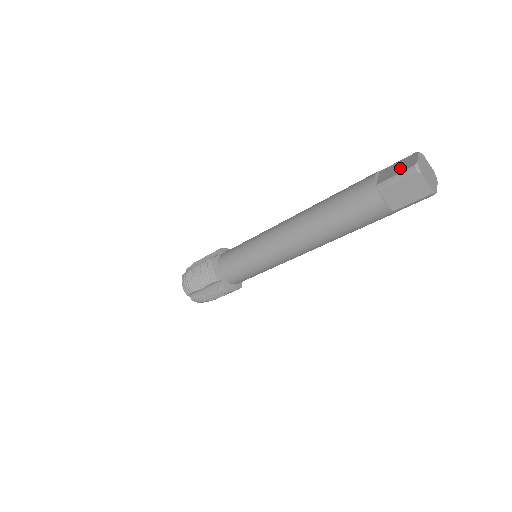
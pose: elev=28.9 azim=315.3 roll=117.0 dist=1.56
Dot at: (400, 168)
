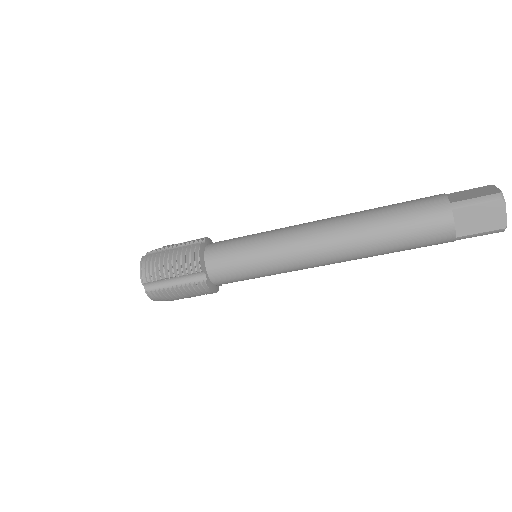
Dot at: (478, 193)
